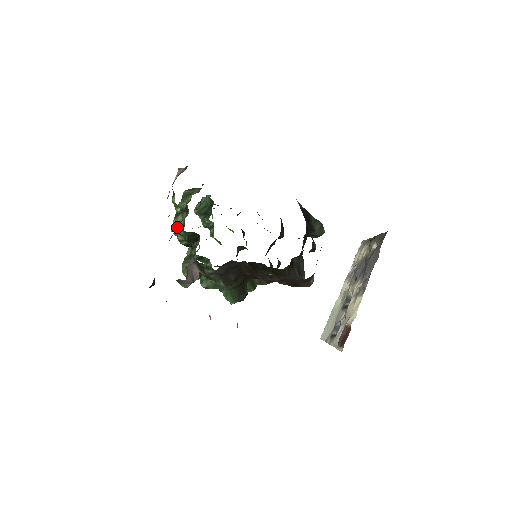
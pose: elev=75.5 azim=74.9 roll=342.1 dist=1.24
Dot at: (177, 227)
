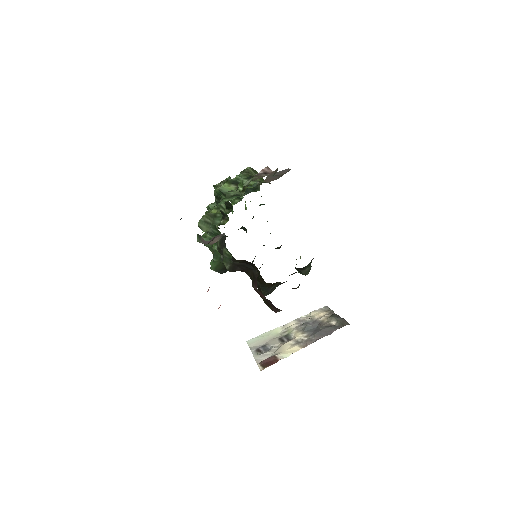
Dot at: (229, 198)
